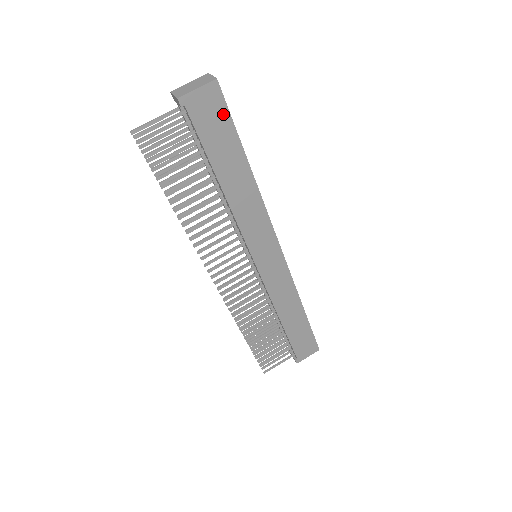
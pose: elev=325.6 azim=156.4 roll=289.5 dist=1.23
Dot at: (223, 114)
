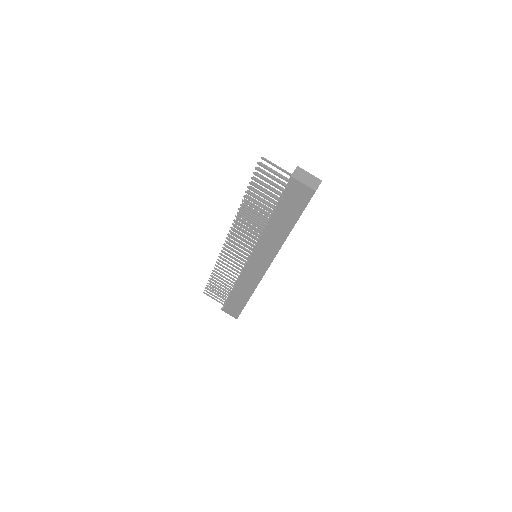
Dot at: (303, 203)
